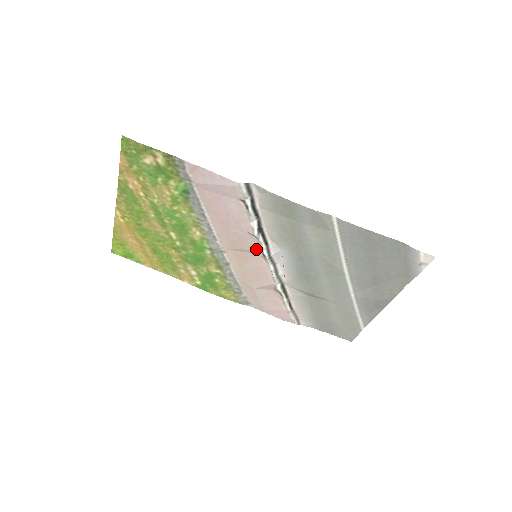
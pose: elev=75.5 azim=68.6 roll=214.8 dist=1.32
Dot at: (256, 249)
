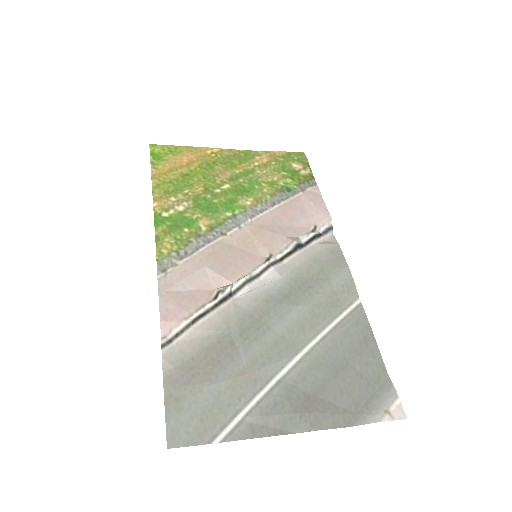
Dot at: (269, 251)
